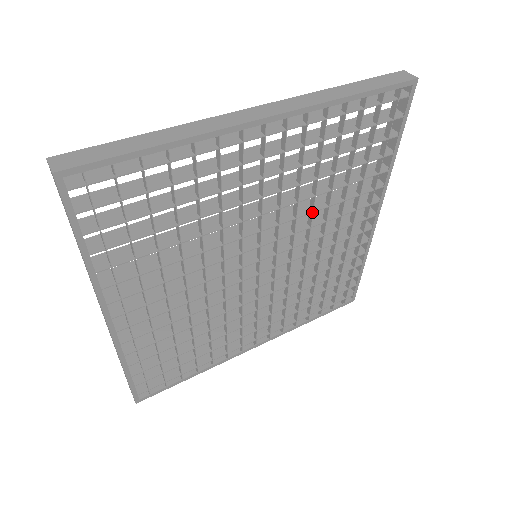
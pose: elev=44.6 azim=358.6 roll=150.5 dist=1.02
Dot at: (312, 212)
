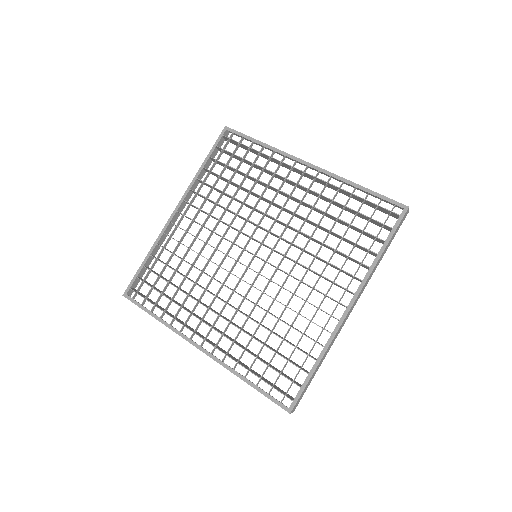
Dot at: (303, 249)
